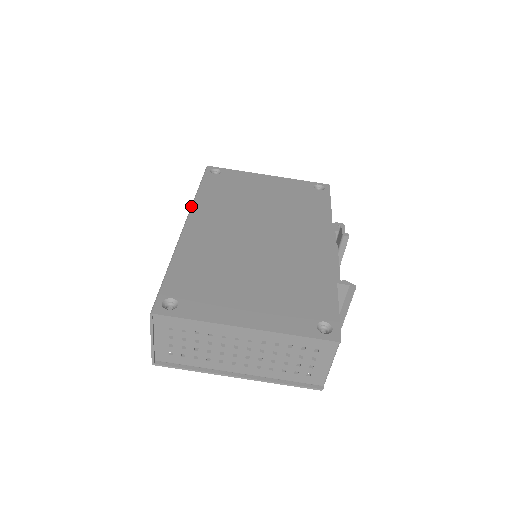
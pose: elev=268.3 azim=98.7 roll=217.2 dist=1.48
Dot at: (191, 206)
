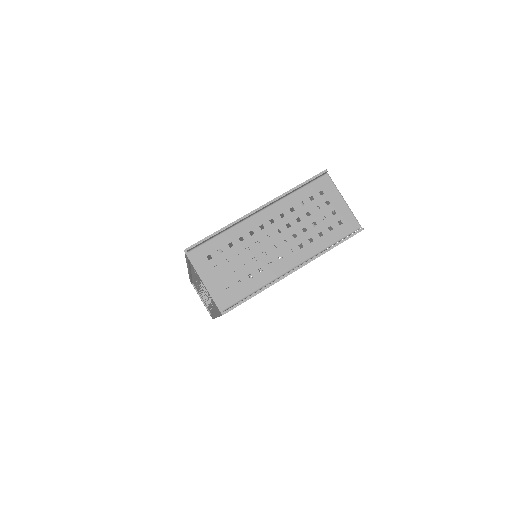
Dot at: occluded
